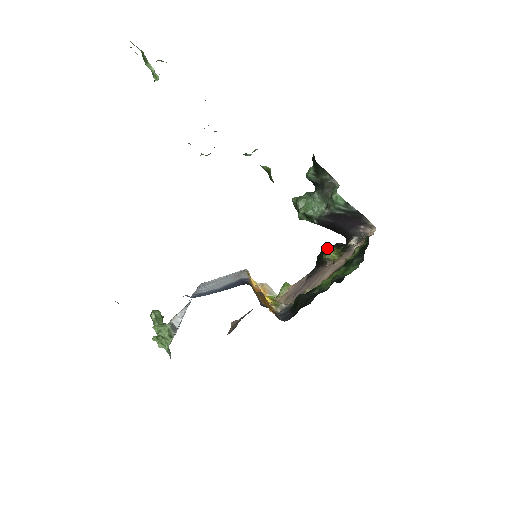
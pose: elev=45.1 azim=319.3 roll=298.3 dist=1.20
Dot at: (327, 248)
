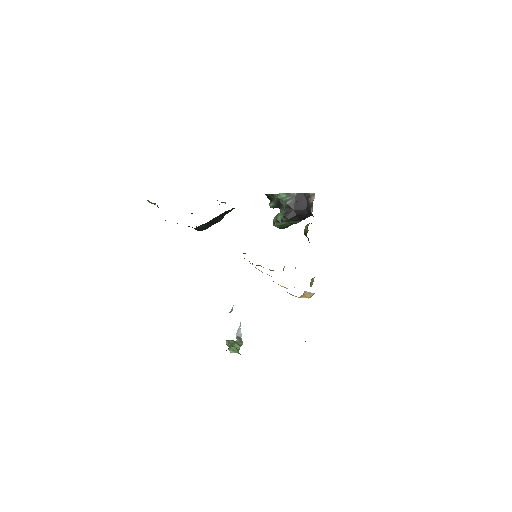
Dot at: occluded
